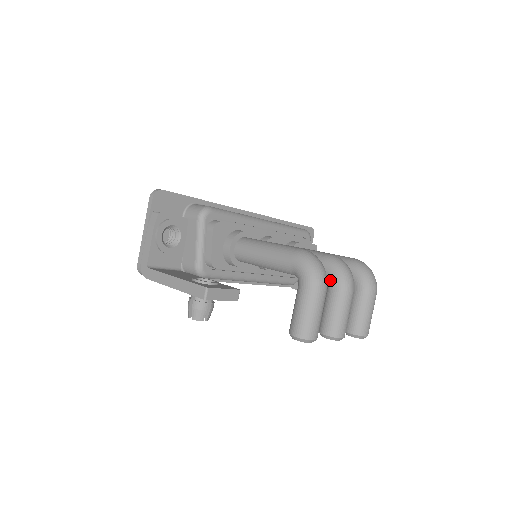
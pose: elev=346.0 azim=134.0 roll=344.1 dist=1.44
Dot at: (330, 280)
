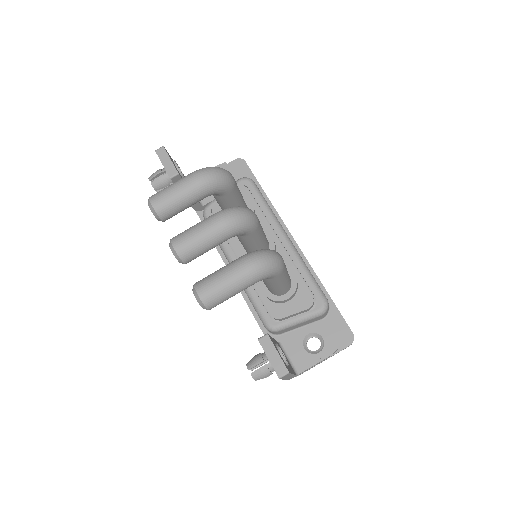
Dot at: occluded
